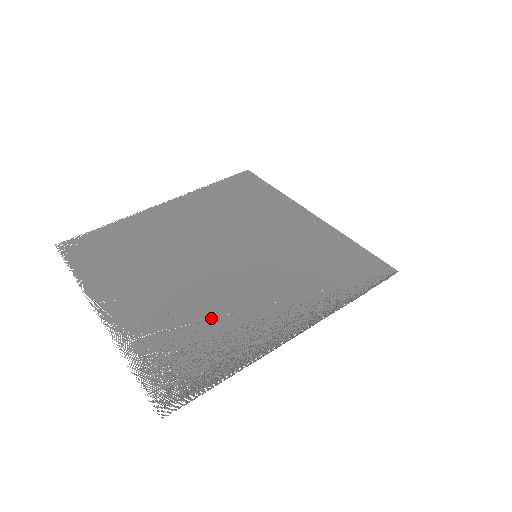
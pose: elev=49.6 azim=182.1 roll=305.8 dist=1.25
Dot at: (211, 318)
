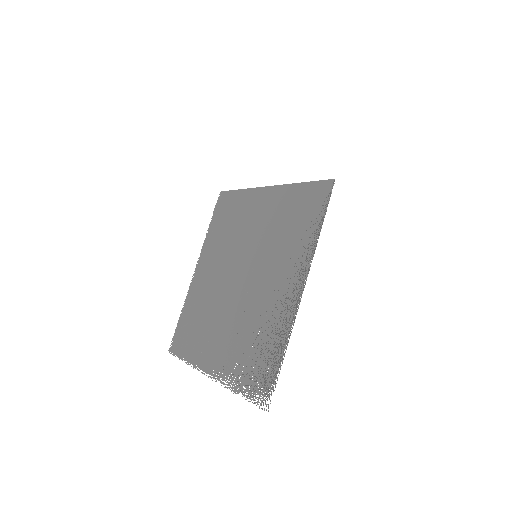
Dot at: (256, 326)
